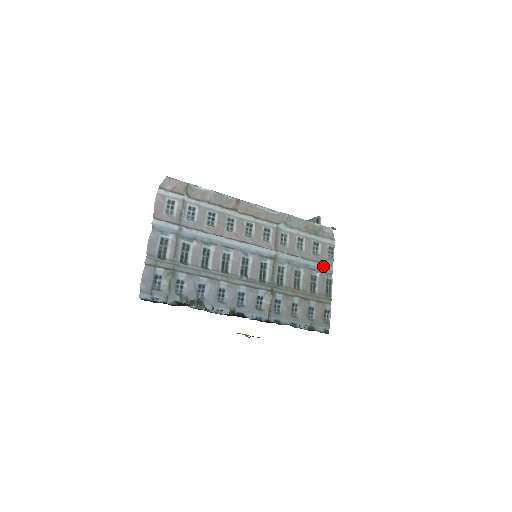
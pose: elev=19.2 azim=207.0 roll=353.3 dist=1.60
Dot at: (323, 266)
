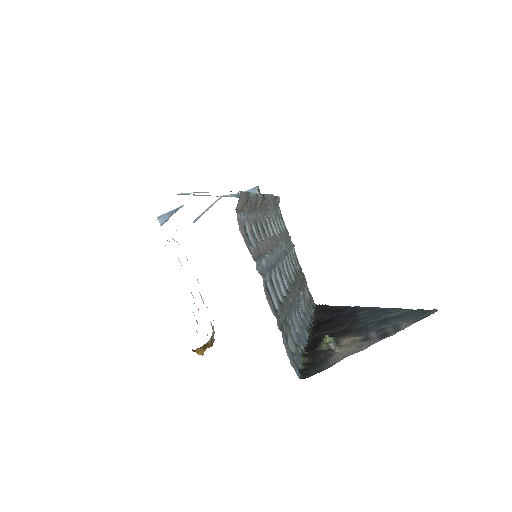
Dot at: (290, 240)
